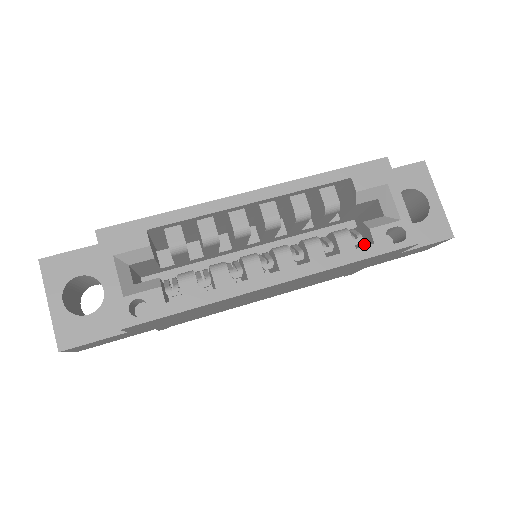
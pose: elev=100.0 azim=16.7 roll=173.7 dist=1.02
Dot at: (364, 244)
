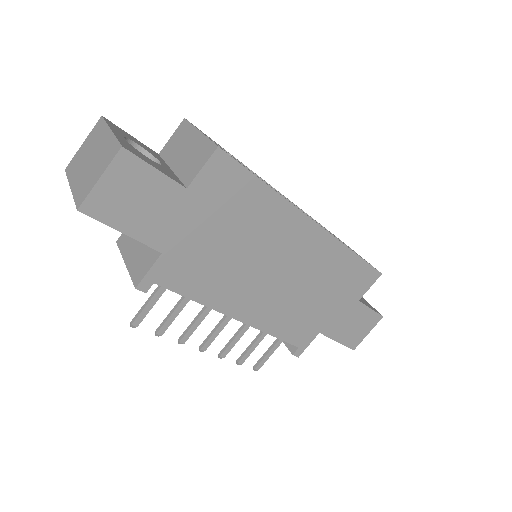
Dot at: occluded
